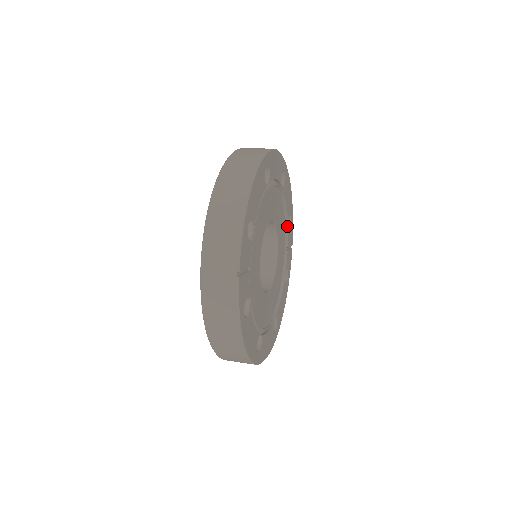
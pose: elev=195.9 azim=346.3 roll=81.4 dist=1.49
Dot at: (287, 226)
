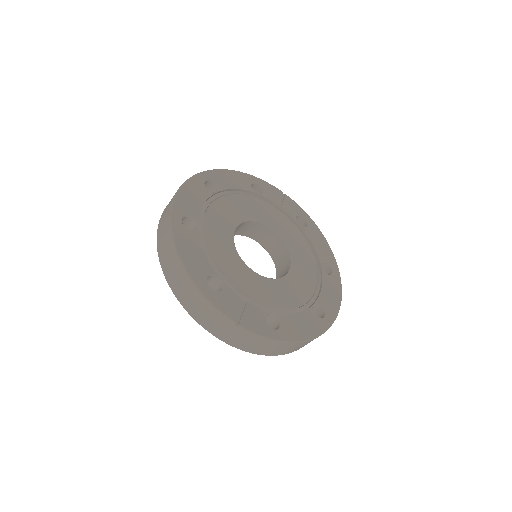
Dot at: (259, 195)
